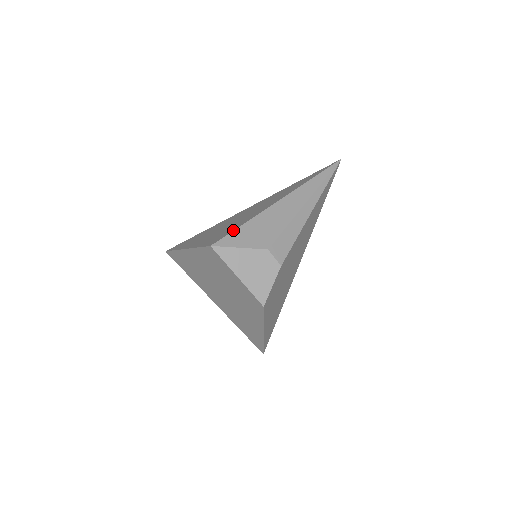
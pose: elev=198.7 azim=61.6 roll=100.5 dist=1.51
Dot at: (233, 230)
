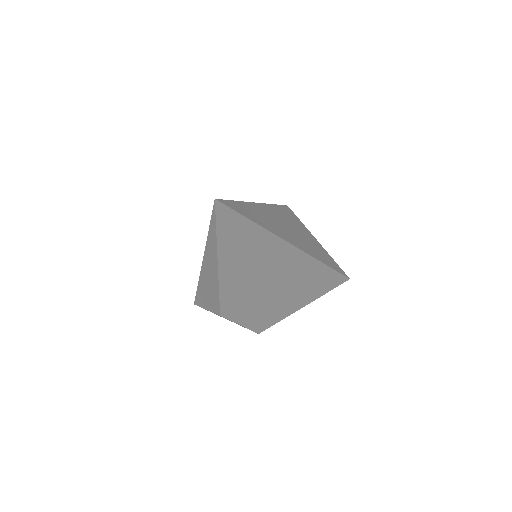
Dot at: occluded
